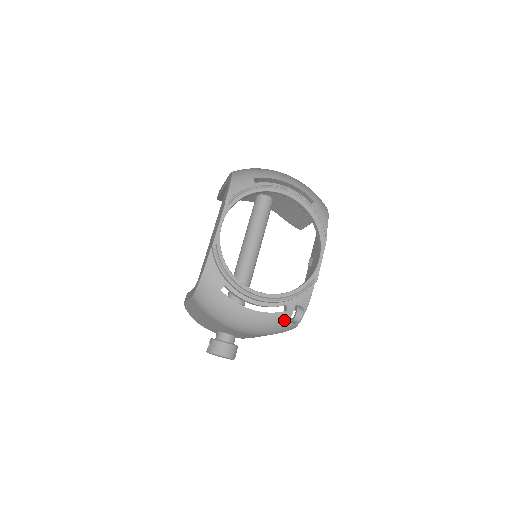
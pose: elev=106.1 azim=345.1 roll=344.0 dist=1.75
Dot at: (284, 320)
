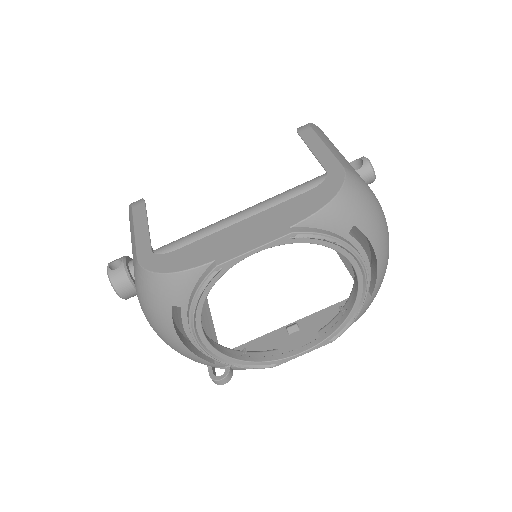
Dot at: (204, 364)
